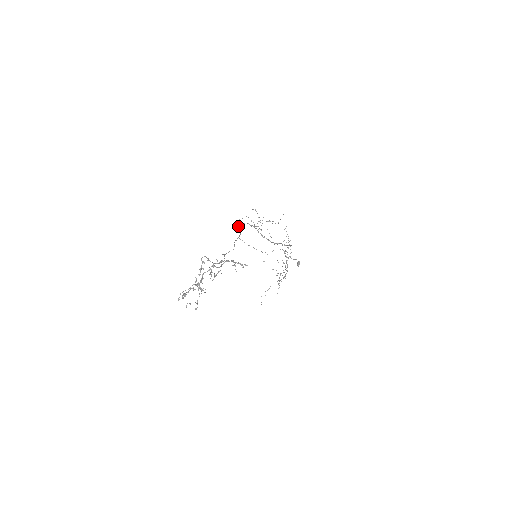
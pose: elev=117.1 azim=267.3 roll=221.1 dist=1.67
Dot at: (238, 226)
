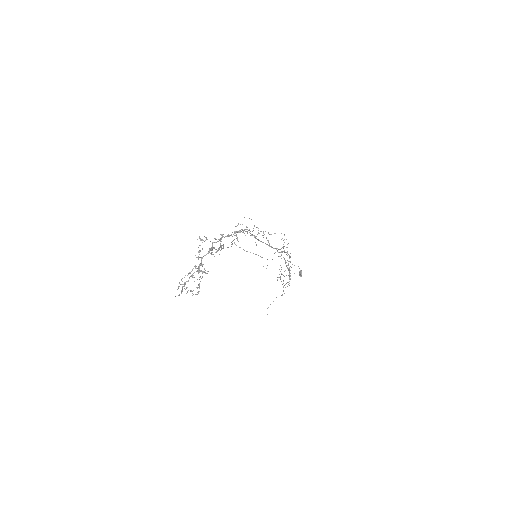
Dot at: occluded
